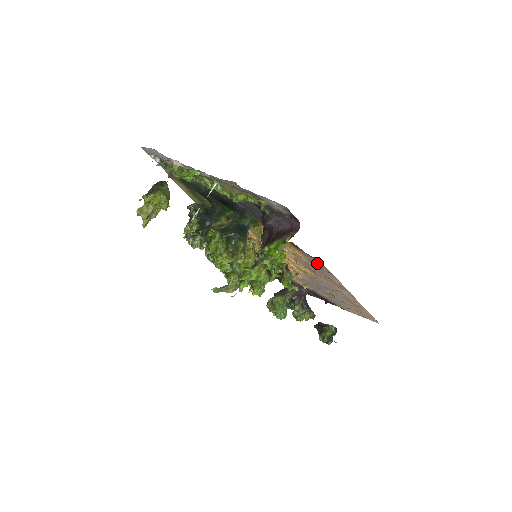
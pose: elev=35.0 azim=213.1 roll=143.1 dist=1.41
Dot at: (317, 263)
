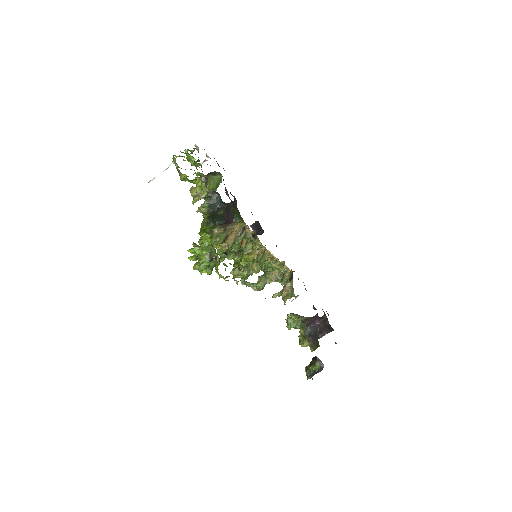
Dot at: occluded
